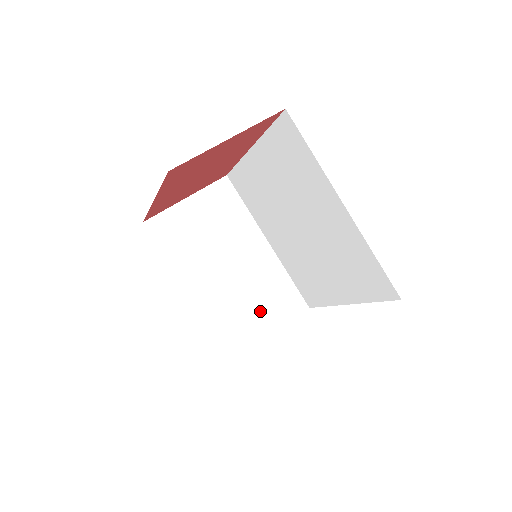
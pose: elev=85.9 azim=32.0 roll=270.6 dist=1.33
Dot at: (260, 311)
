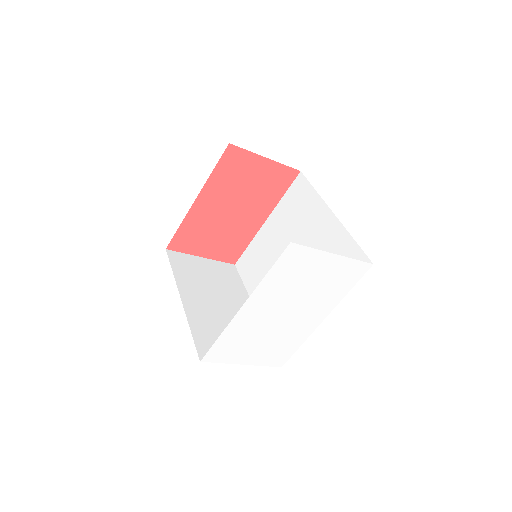
Dot at: occluded
